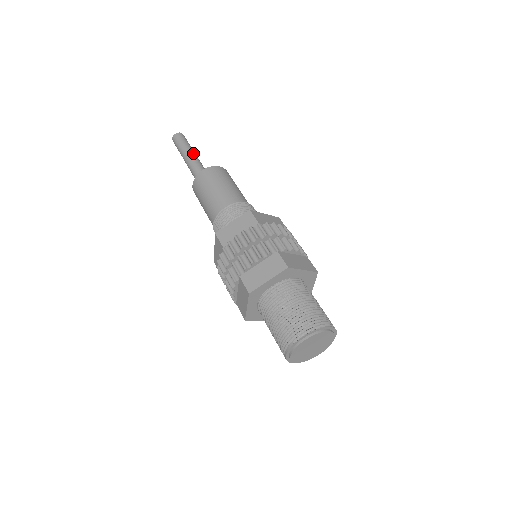
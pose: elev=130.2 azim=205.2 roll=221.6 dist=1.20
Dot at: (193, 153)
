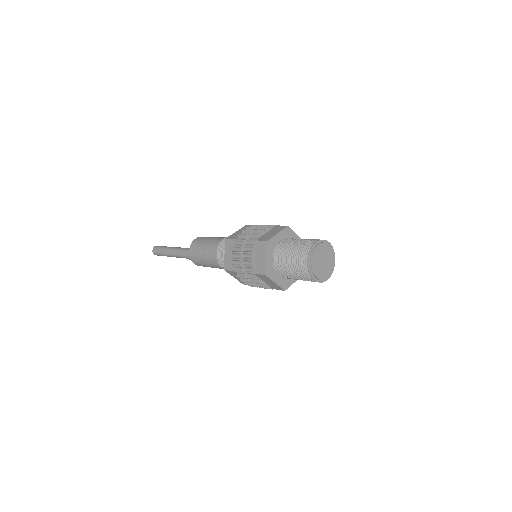
Dot at: occluded
